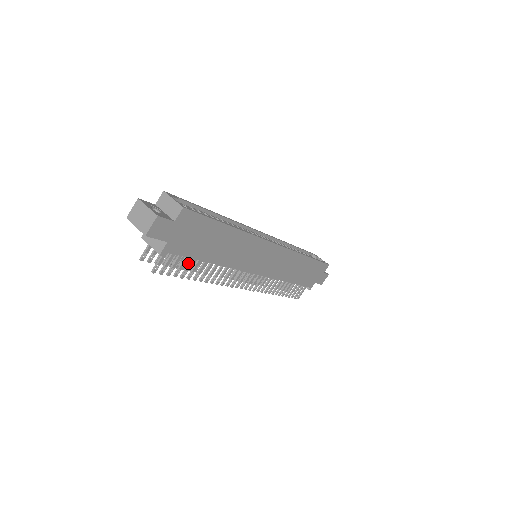
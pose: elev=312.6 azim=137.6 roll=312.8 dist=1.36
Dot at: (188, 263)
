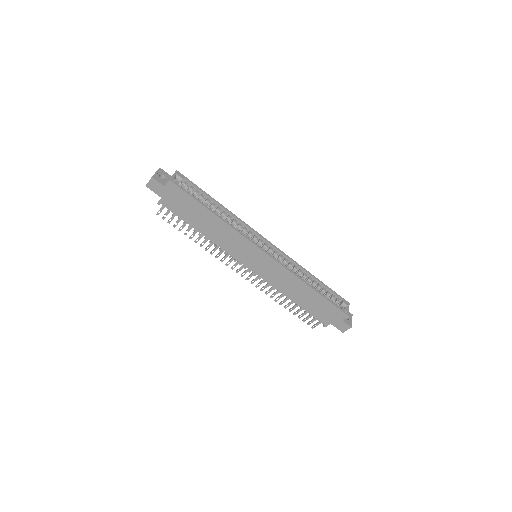
Dot at: (184, 223)
